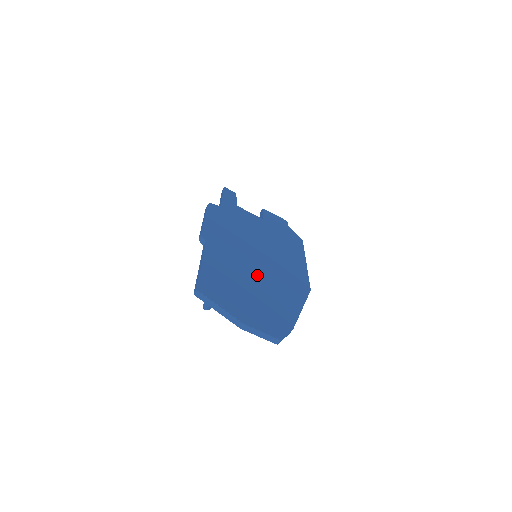
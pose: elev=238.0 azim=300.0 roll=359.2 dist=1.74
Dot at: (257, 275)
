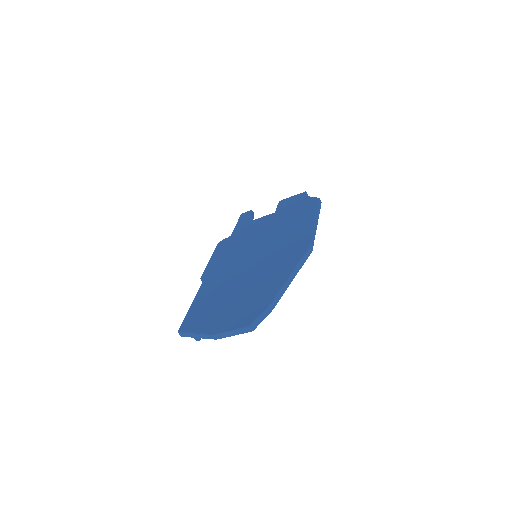
Dot at: (246, 276)
